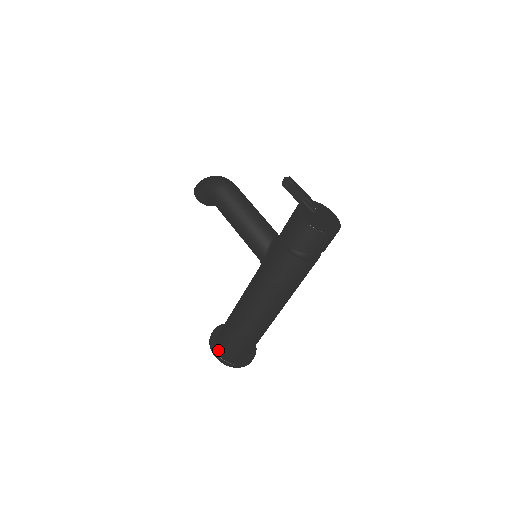
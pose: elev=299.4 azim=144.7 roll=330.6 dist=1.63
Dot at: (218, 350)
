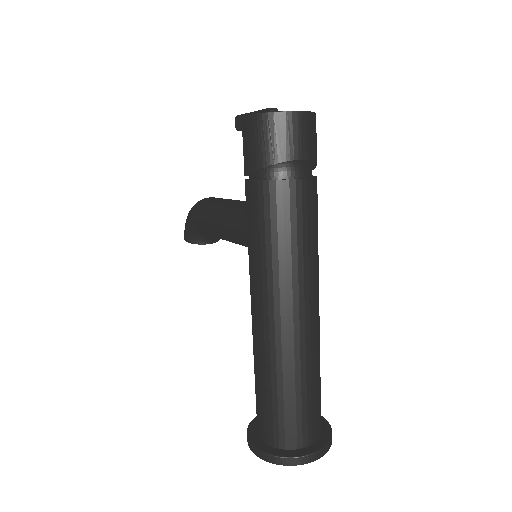
Dot at: (257, 441)
